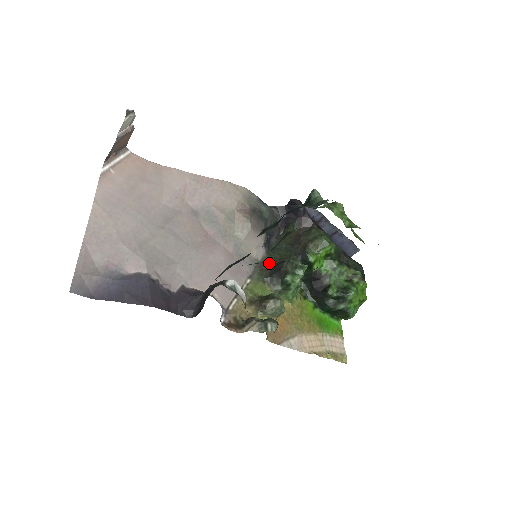
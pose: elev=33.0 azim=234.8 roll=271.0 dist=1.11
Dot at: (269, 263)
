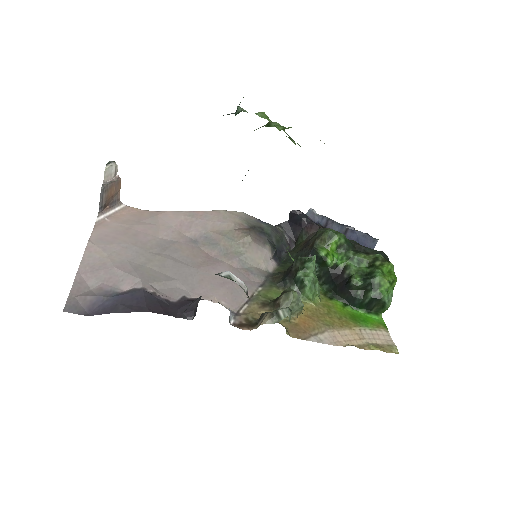
Dot at: (281, 272)
